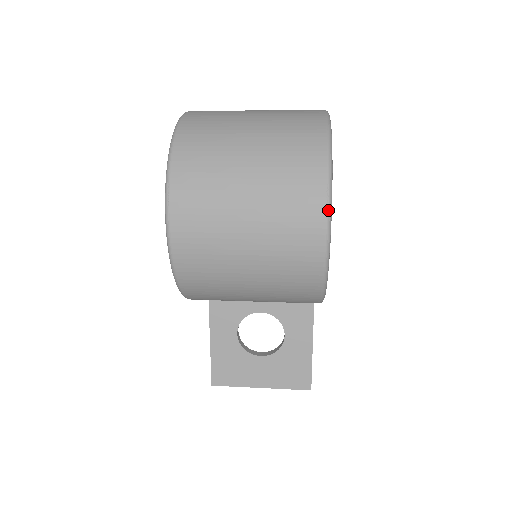
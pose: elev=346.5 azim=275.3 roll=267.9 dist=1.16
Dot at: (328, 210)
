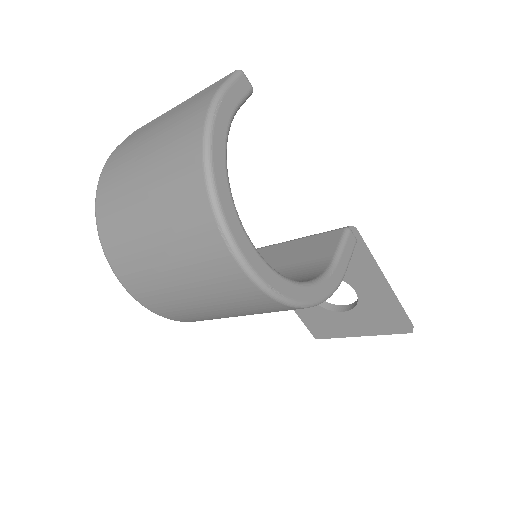
Dot at: (234, 254)
